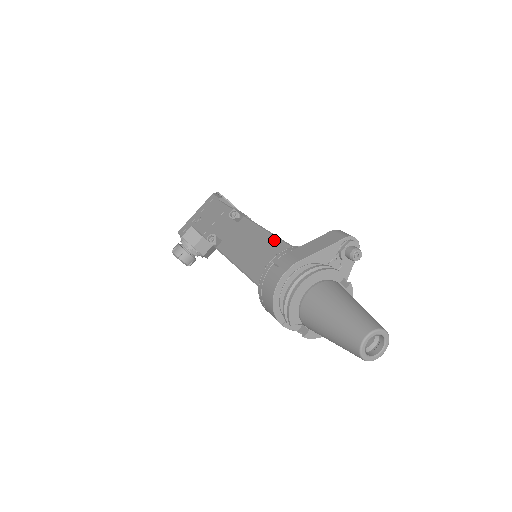
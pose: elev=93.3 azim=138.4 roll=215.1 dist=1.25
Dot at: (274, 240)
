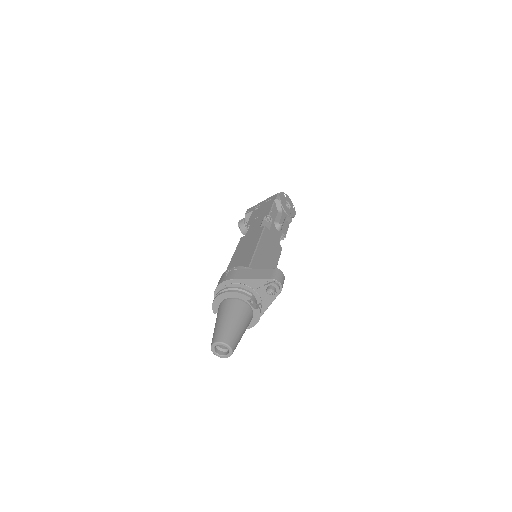
Dot at: (251, 255)
